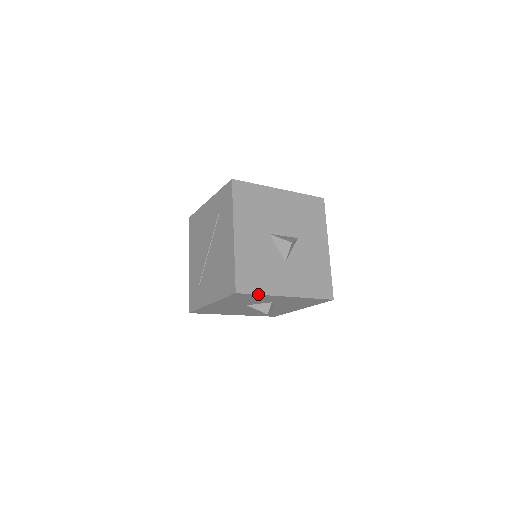
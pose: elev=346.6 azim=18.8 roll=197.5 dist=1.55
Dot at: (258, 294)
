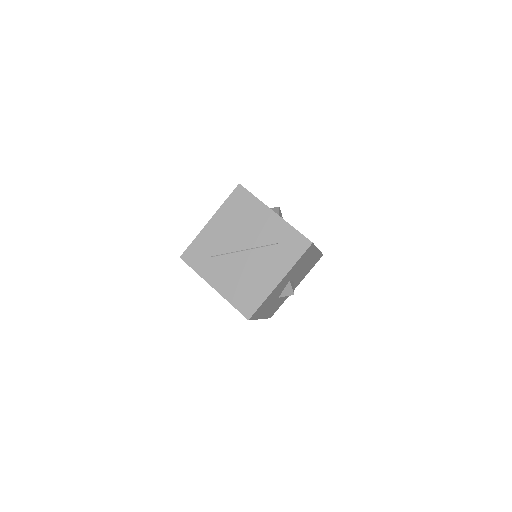
Dot at: (254, 319)
